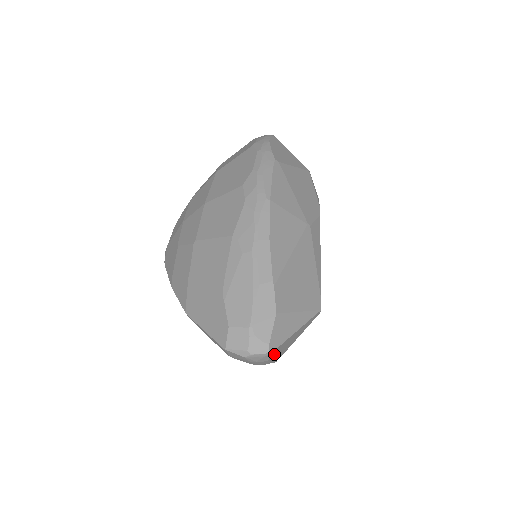
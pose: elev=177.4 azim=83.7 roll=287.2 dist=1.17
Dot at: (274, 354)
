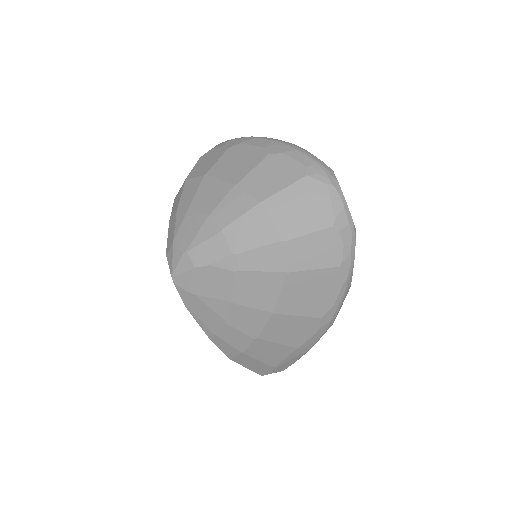
Dot at: occluded
